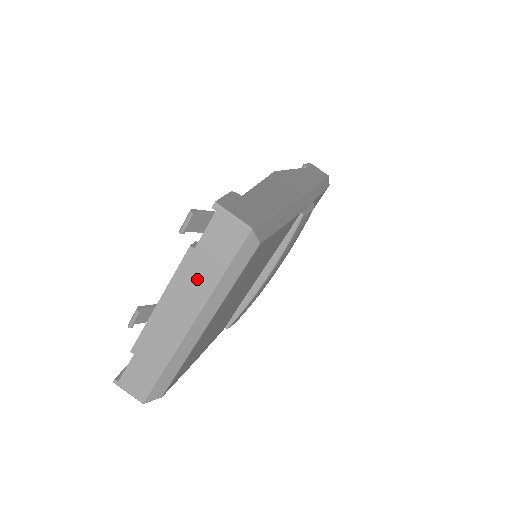
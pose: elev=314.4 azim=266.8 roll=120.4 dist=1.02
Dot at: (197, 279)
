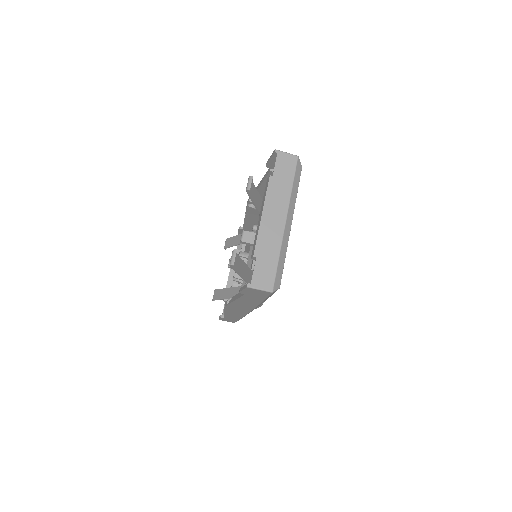
Dot at: (280, 192)
